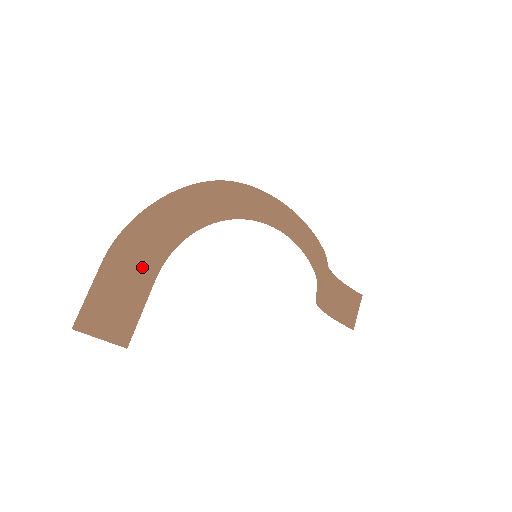
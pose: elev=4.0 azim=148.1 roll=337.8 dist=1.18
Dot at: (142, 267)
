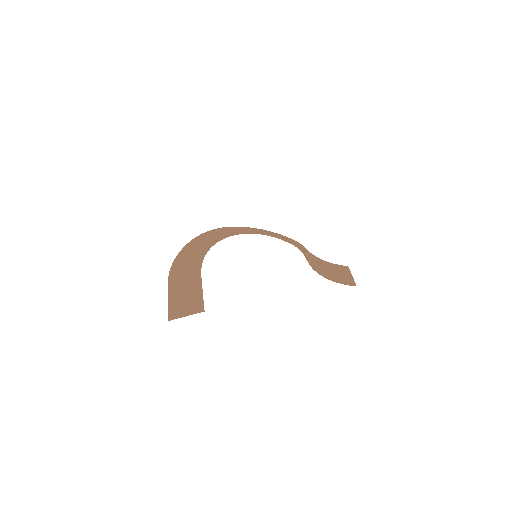
Dot at: (191, 275)
